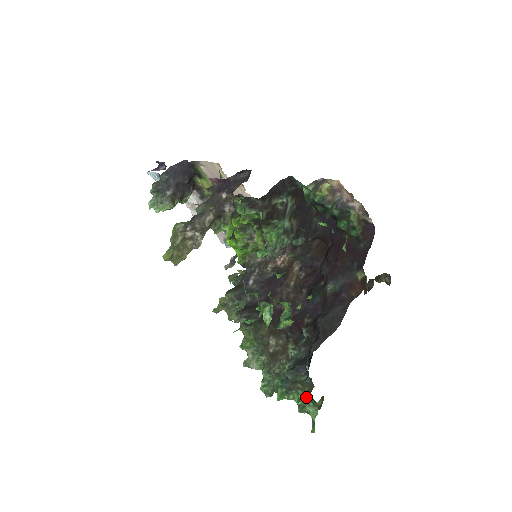
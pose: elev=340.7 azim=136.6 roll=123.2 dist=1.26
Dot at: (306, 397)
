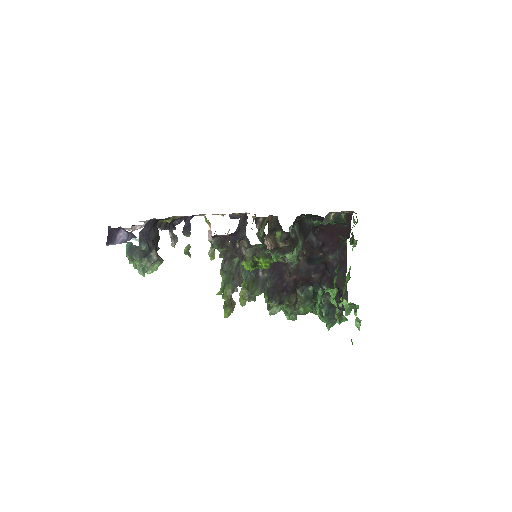
Dot at: occluded
